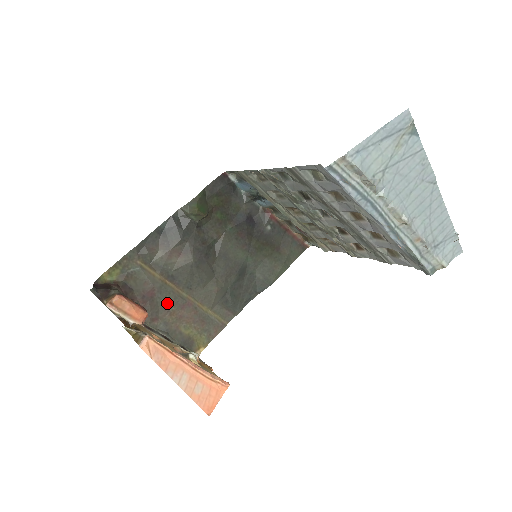
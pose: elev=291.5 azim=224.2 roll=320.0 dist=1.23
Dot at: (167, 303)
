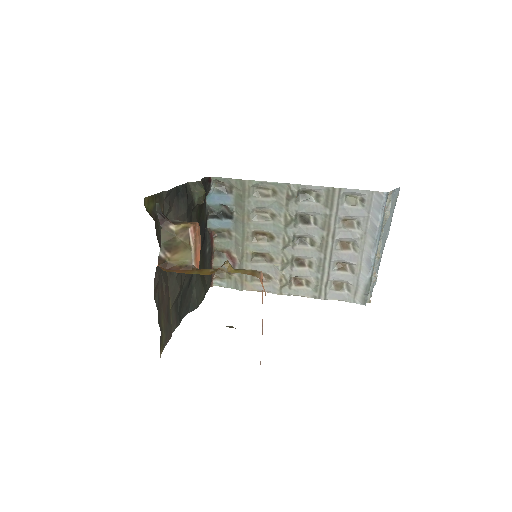
Dot at: (163, 275)
